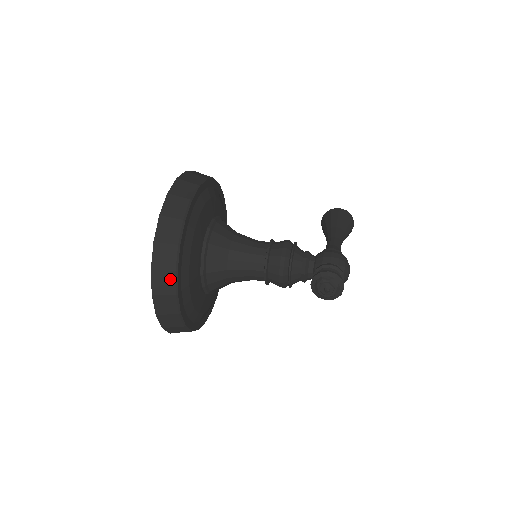
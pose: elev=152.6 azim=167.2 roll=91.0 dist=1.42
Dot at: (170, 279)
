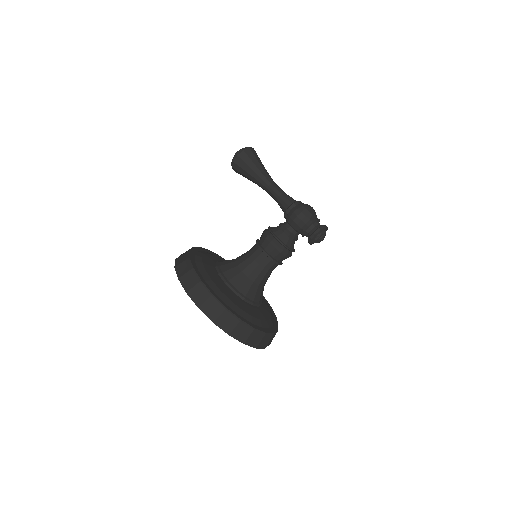
Dot at: (266, 338)
